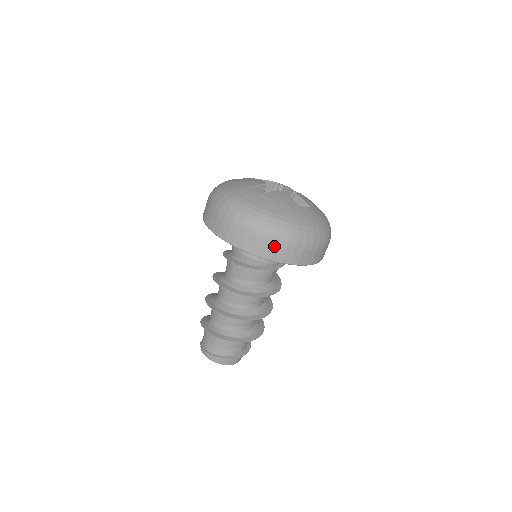
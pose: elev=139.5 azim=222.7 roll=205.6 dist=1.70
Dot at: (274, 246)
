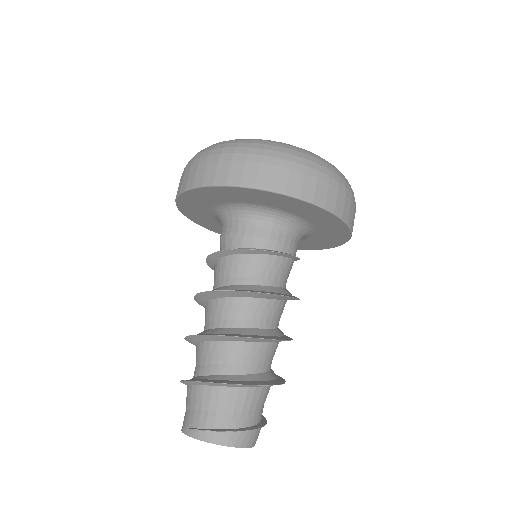
Dot at: (326, 187)
